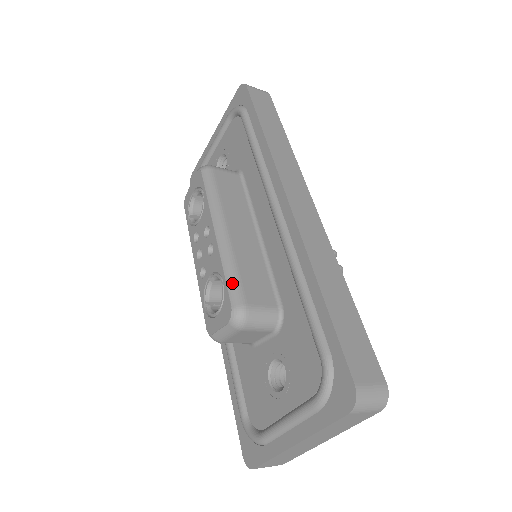
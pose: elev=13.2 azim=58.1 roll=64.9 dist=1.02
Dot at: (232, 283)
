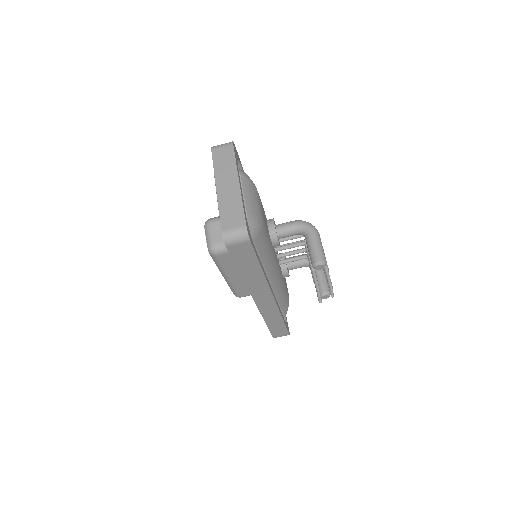
Dot at: occluded
